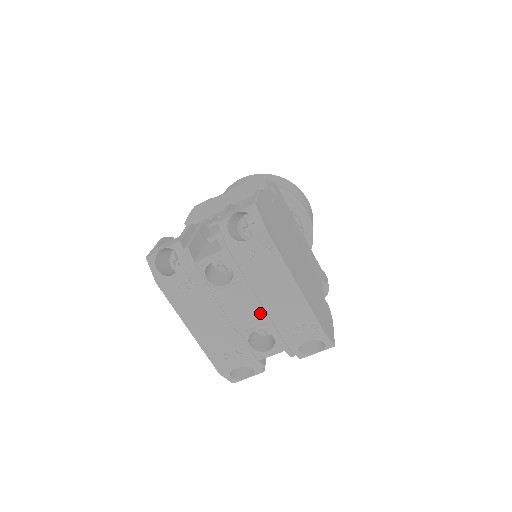
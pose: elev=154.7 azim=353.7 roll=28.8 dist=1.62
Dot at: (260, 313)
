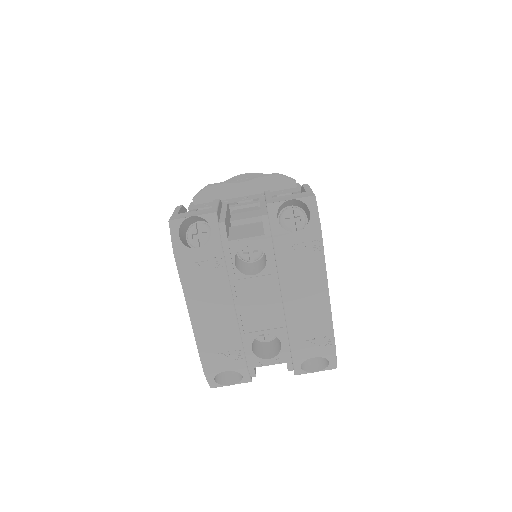
Dot at: (277, 315)
